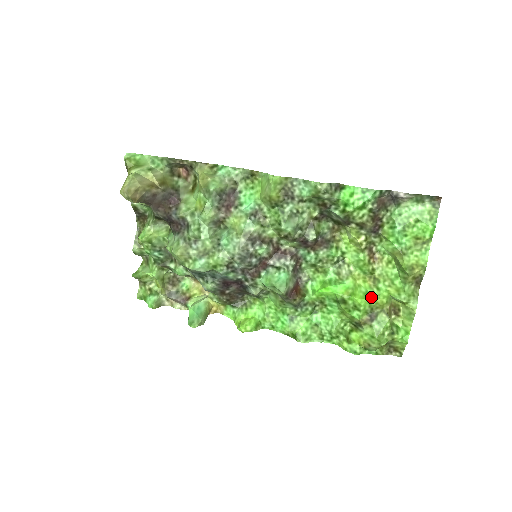
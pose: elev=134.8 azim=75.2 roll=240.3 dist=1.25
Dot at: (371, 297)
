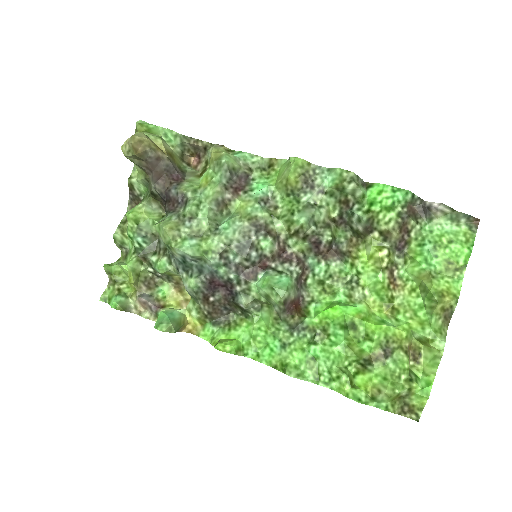
Dot at: (388, 325)
